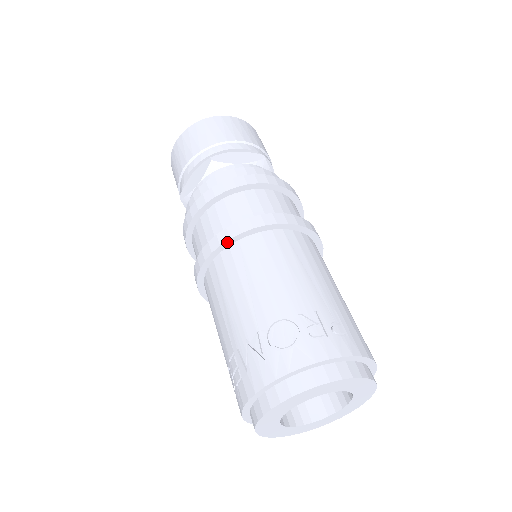
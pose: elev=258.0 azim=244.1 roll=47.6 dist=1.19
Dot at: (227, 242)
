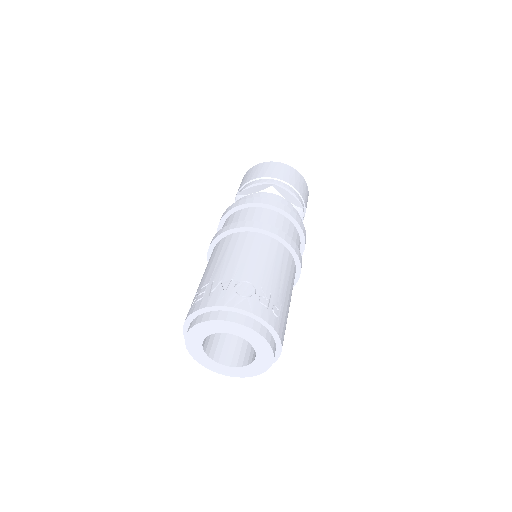
Dot at: (249, 228)
